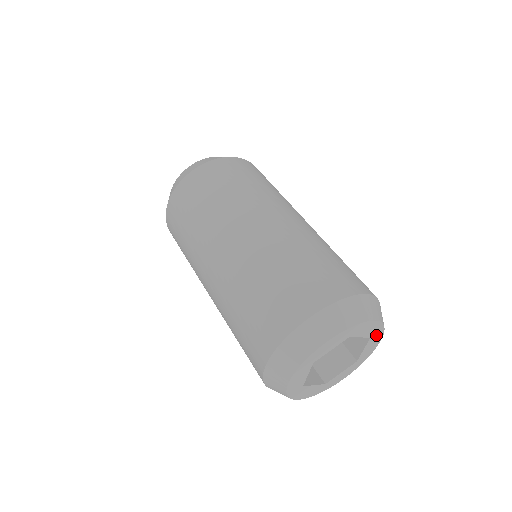
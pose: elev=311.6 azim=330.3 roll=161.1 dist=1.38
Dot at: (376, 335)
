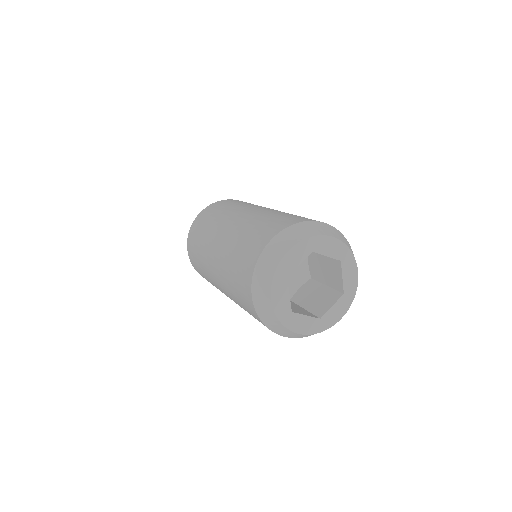
Dot at: (347, 299)
